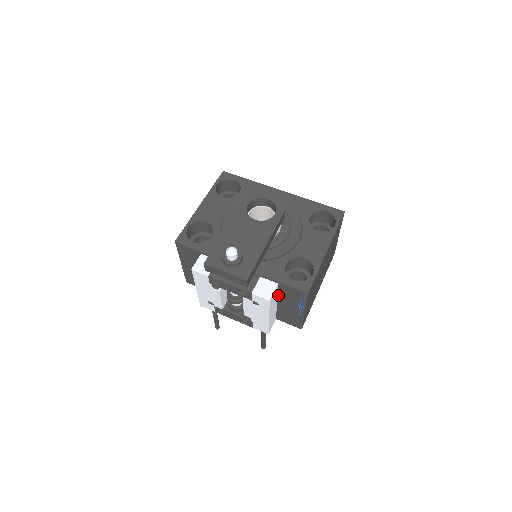
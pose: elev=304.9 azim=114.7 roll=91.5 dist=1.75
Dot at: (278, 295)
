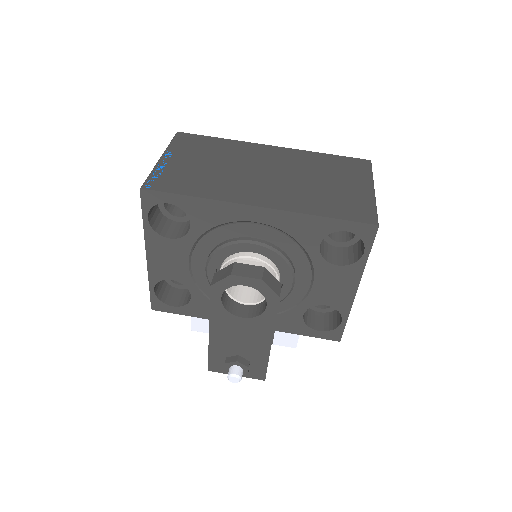
Dot at: occluded
